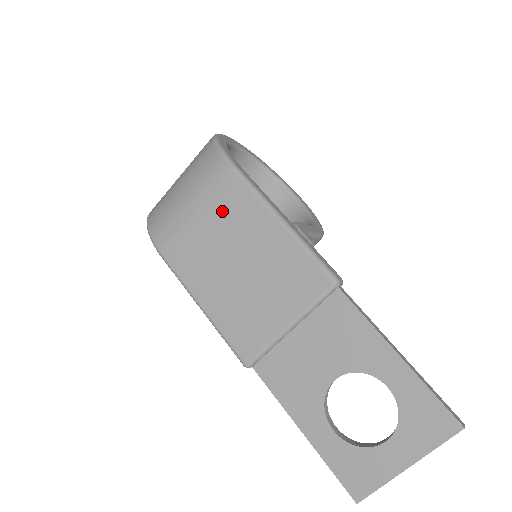
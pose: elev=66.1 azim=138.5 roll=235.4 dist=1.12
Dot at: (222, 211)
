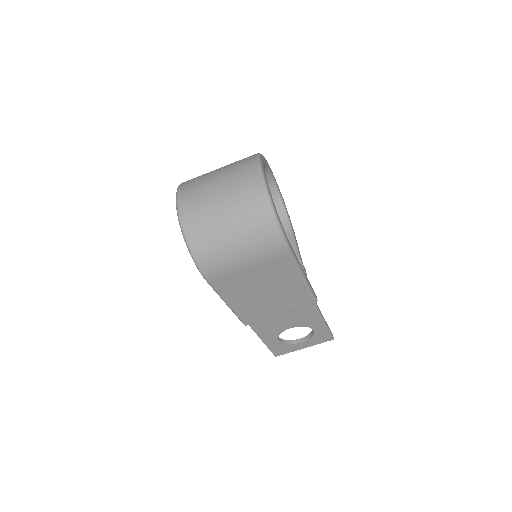
Dot at: (268, 269)
